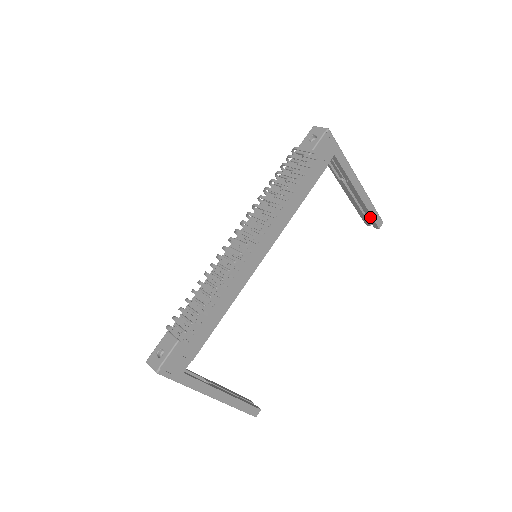
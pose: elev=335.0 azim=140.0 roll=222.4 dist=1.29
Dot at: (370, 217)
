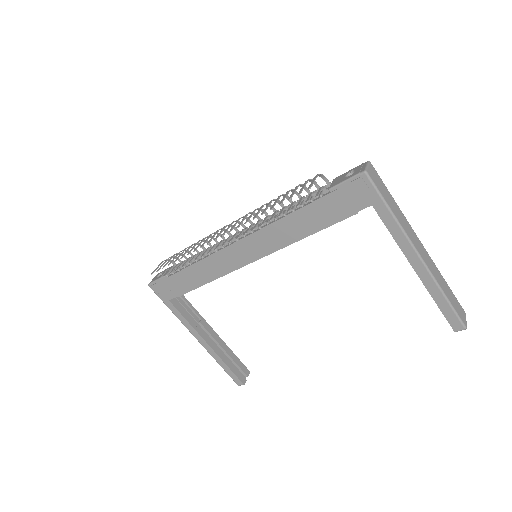
Dot at: (441, 309)
